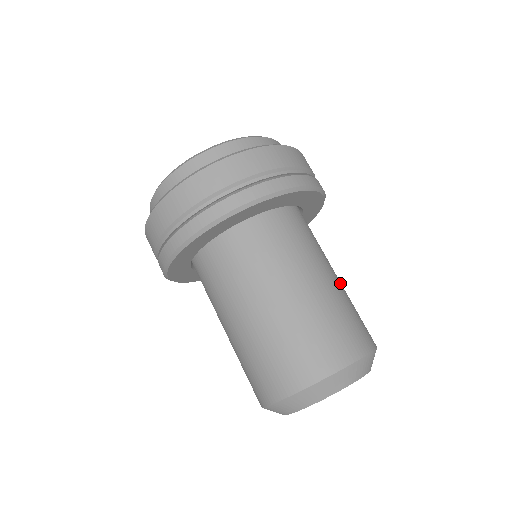
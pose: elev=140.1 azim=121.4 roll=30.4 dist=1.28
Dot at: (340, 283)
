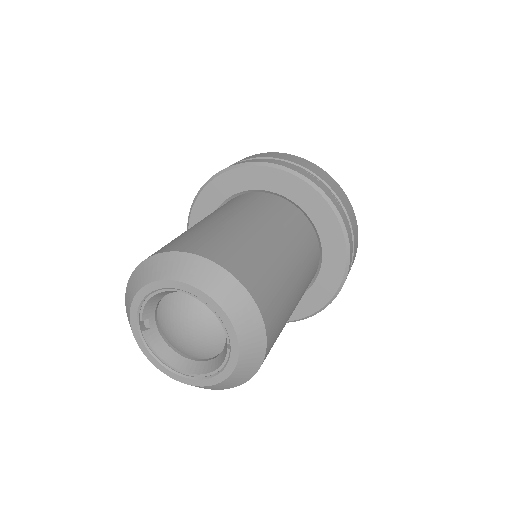
Dot at: (277, 251)
